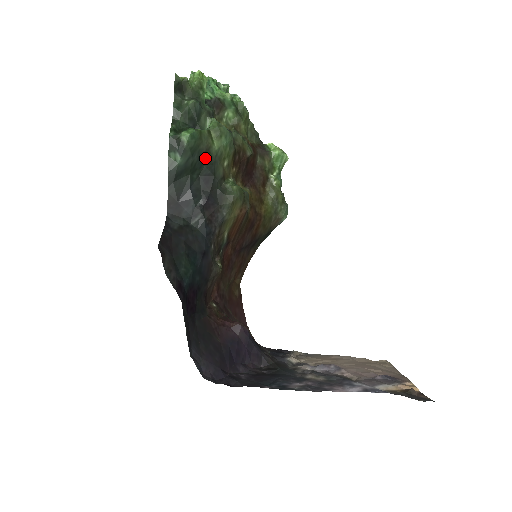
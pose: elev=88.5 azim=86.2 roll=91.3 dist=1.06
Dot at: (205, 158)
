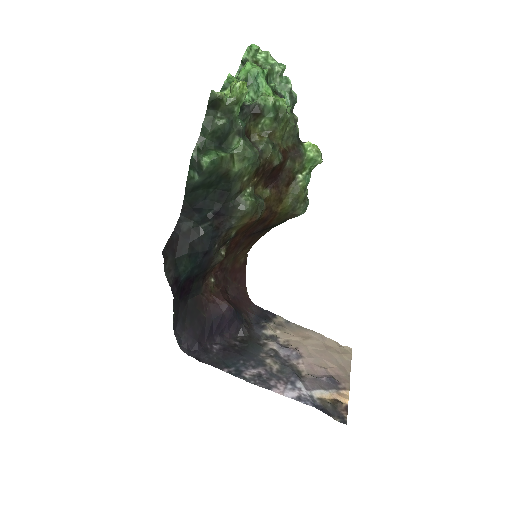
Dot at: (223, 178)
